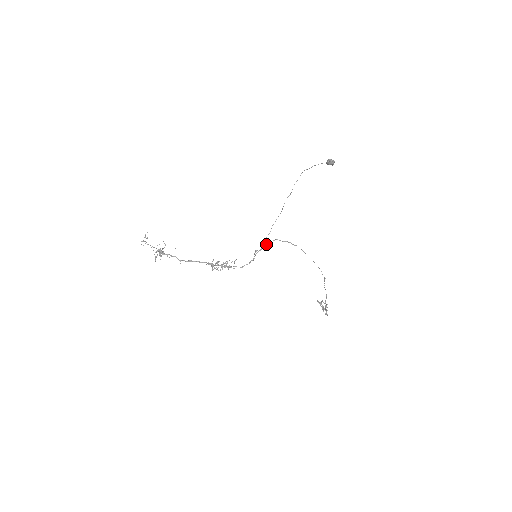
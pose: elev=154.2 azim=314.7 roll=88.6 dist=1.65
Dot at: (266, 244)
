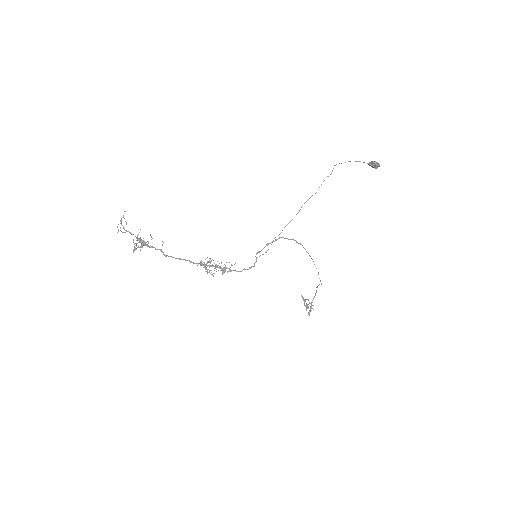
Dot at: (270, 243)
